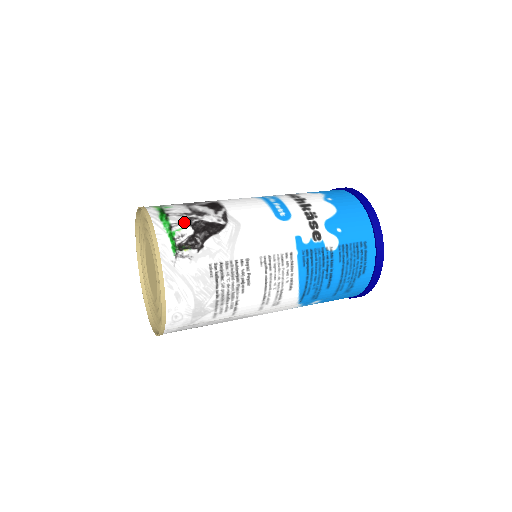
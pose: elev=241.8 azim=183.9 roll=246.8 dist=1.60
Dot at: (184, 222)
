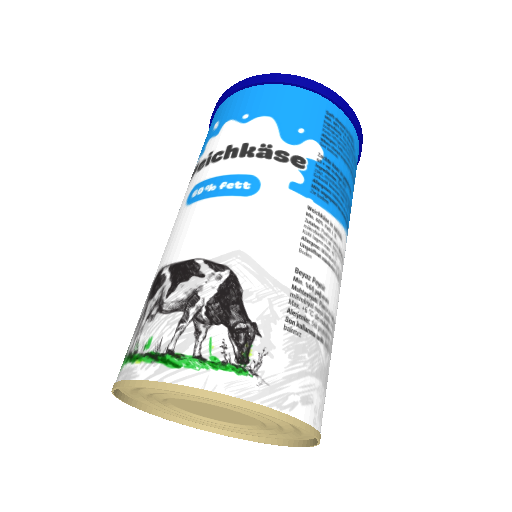
Dot at: (199, 332)
